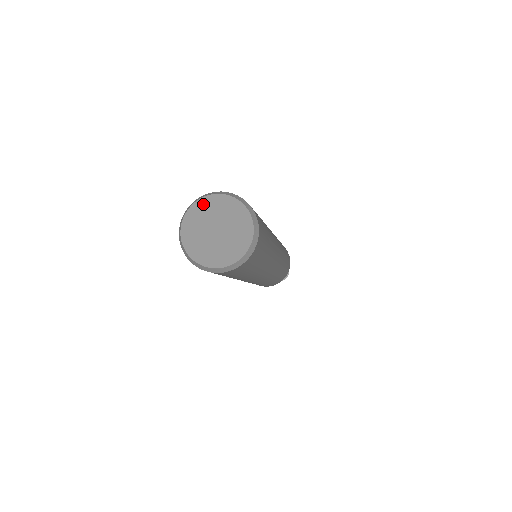
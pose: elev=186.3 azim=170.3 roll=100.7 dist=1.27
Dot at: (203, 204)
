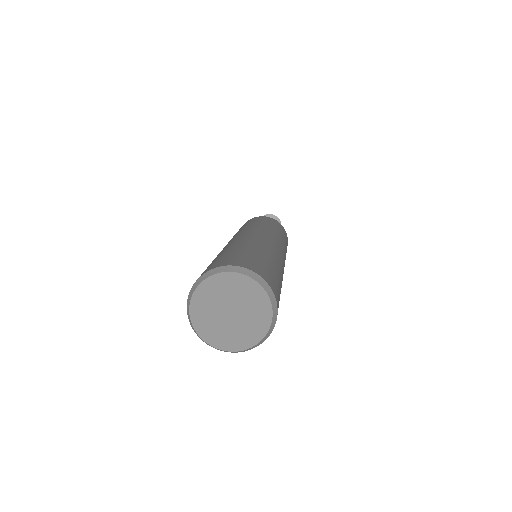
Dot at: (224, 279)
